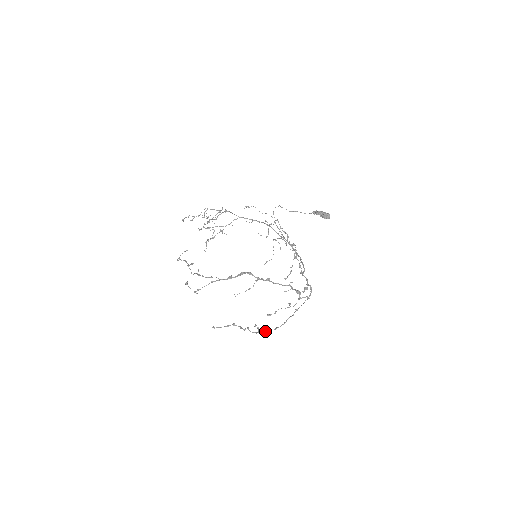
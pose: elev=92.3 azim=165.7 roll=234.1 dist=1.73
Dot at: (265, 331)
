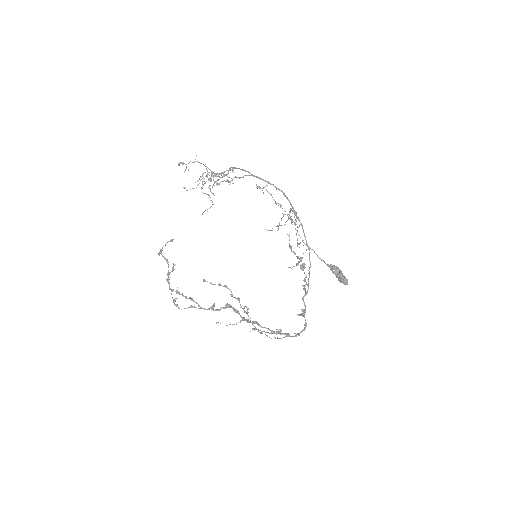
Dot at: (250, 331)
